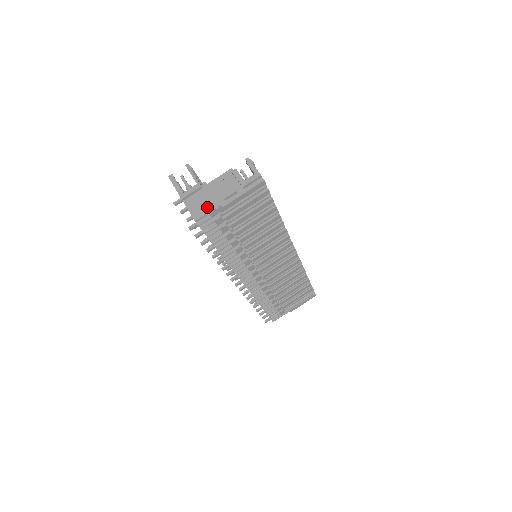
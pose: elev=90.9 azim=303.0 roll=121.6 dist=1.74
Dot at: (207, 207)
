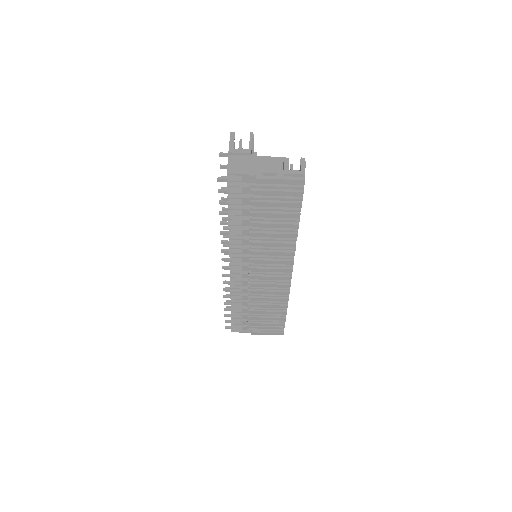
Dot at: (244, 170)
